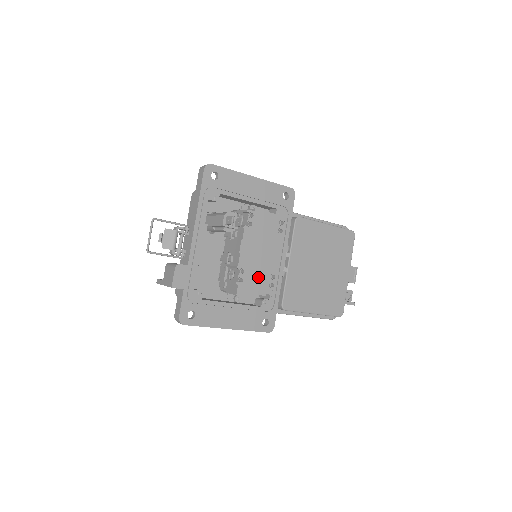
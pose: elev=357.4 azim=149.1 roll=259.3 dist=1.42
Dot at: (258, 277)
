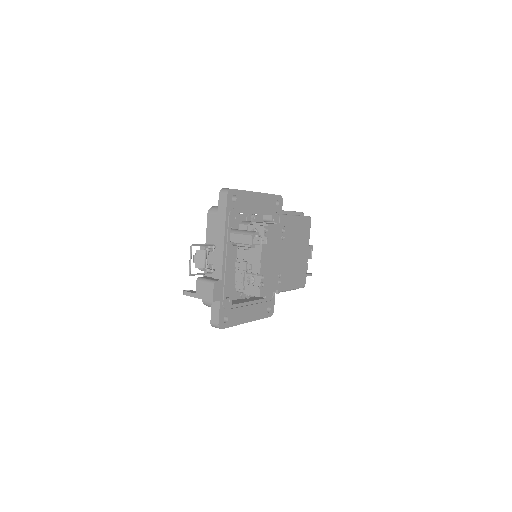
Dot at: (271, 279)
